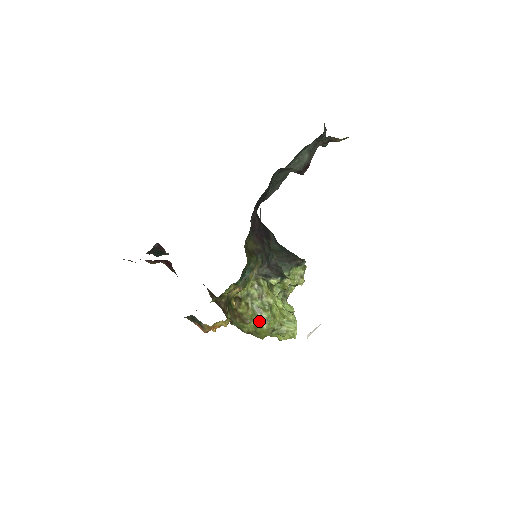
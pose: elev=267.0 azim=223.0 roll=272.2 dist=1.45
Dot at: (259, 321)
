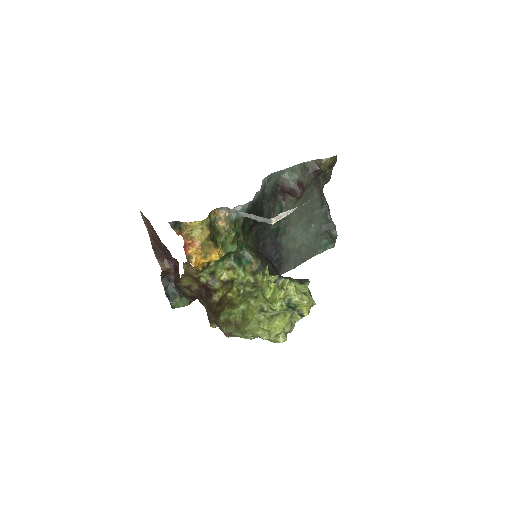
Dot at: (247, 298)
